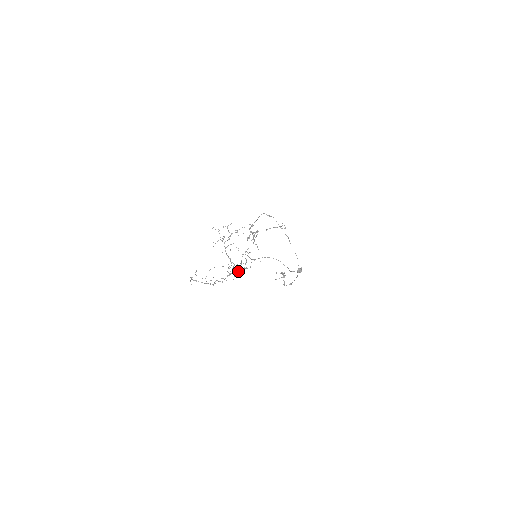
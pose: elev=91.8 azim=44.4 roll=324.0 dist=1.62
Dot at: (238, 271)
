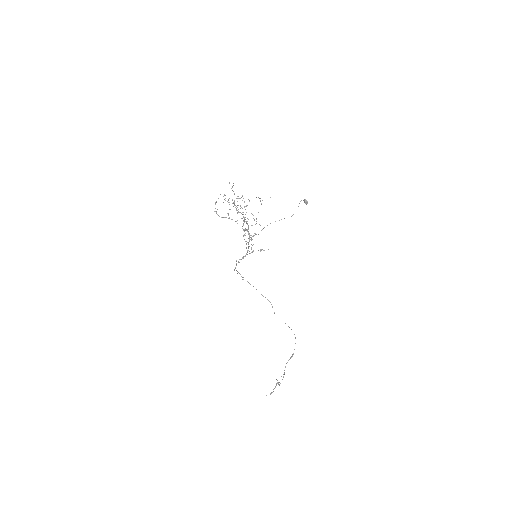
Dot at: (248, 250)
